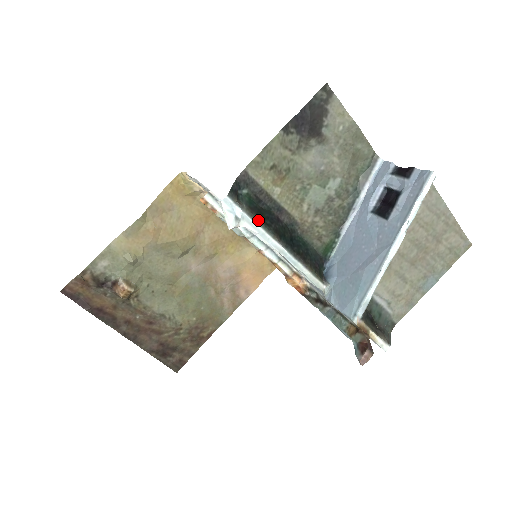
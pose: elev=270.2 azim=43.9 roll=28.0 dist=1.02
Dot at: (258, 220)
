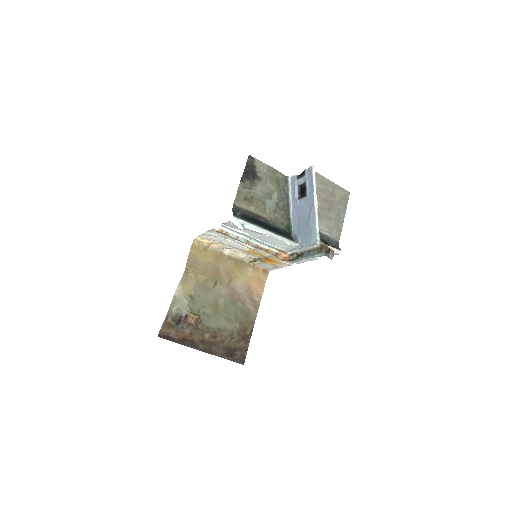
Dot at: (251, 223)
